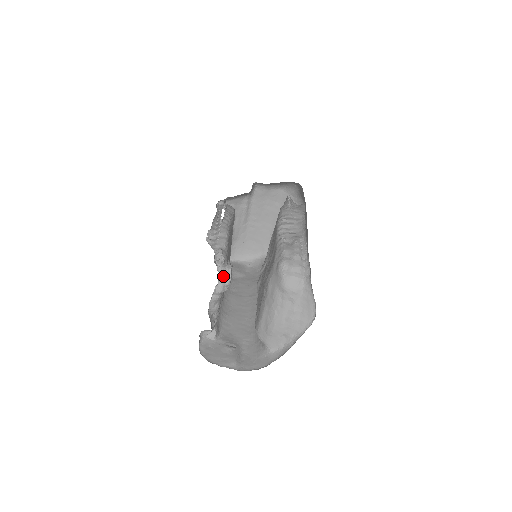
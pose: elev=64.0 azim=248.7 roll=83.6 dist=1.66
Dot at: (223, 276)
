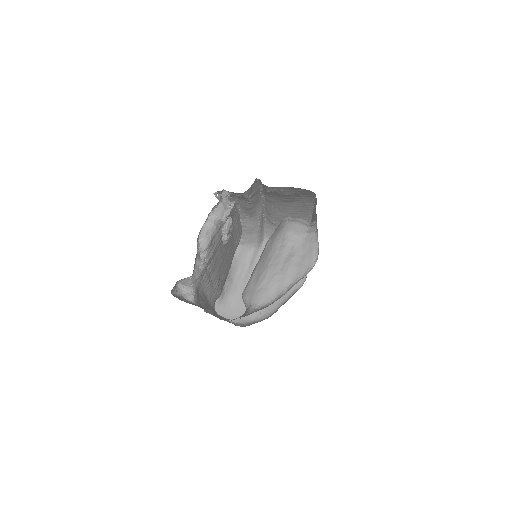
Dot at: (225, 203)
